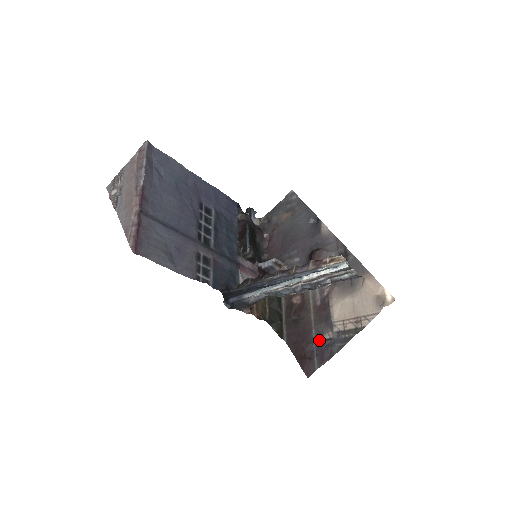
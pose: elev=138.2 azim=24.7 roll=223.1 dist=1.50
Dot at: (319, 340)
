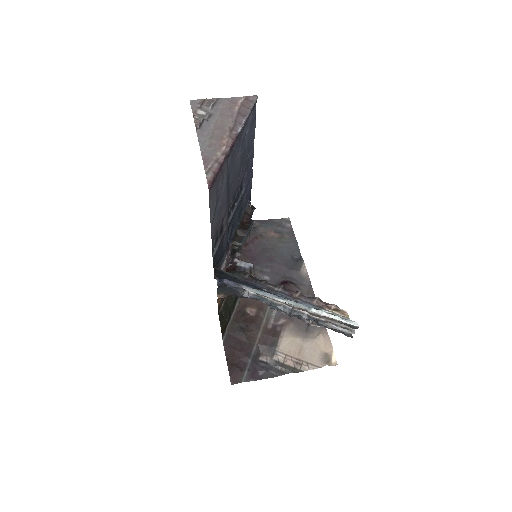
Dot at: (256, 358)
